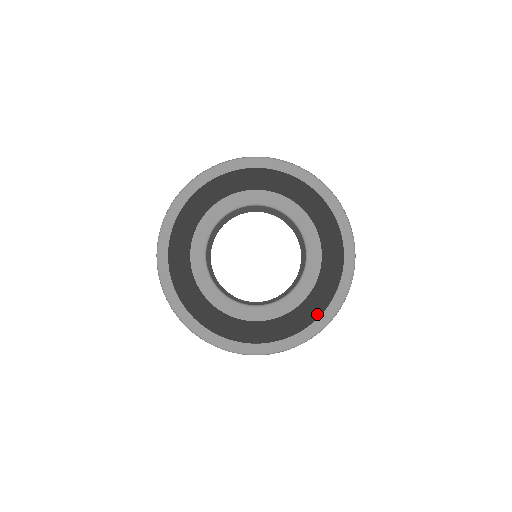
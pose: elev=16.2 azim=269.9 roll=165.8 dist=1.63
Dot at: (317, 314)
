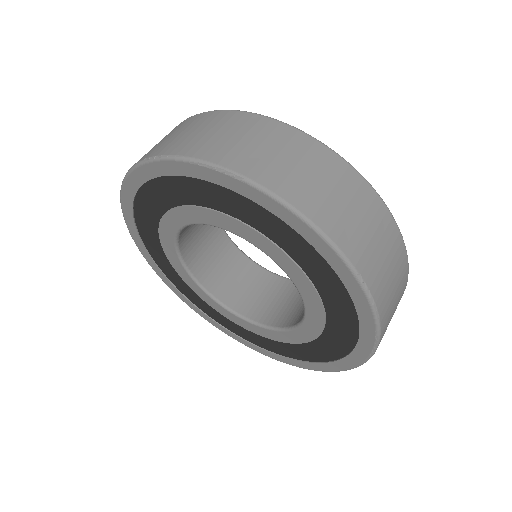
Dot at: (332, 357)
